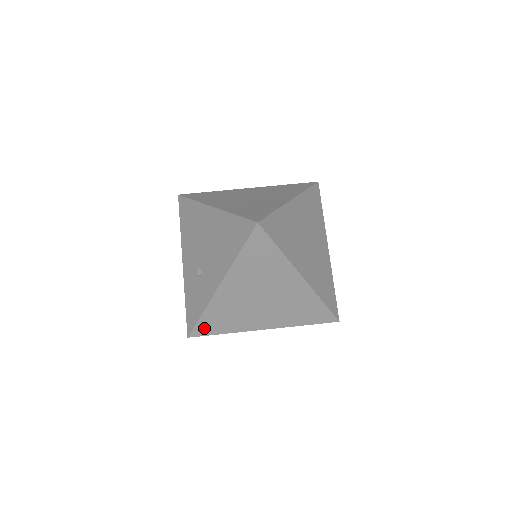
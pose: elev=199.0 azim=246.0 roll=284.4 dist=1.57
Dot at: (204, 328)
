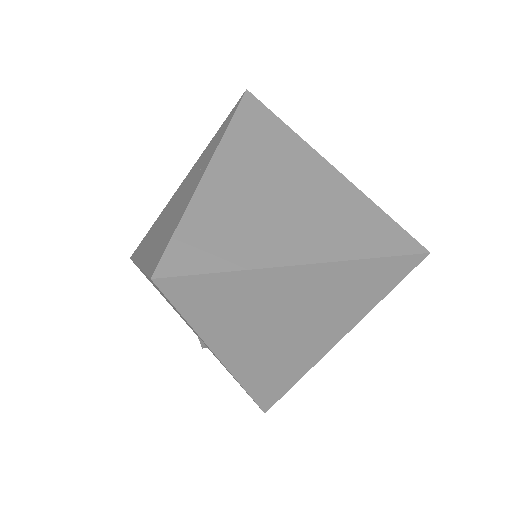
Dot at: (268, 395)
